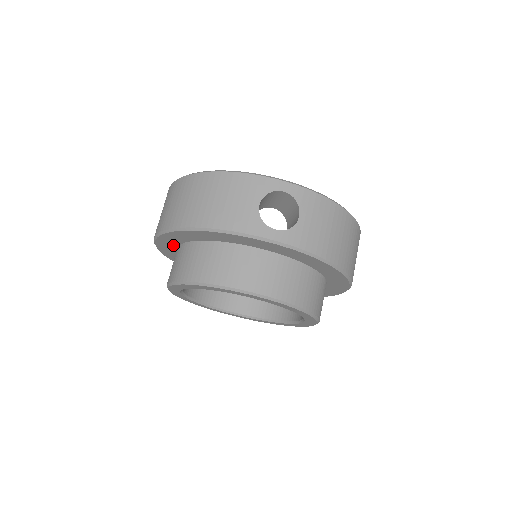
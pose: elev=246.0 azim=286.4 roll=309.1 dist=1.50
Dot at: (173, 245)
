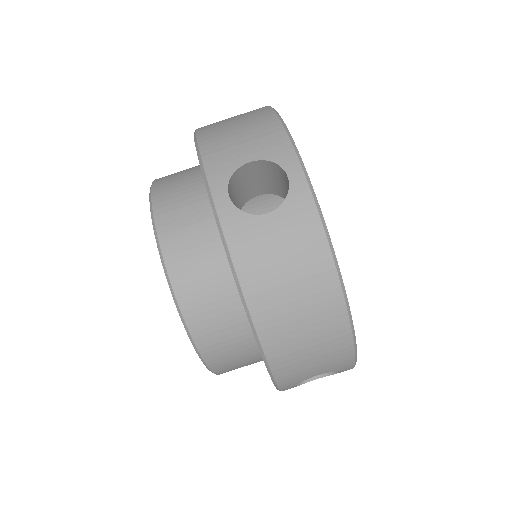
Dot at: occluded
